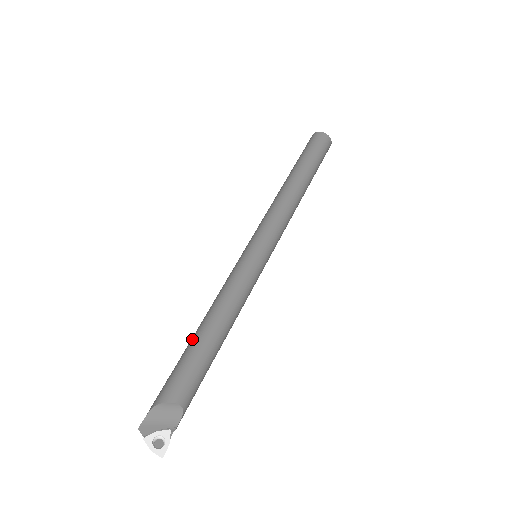
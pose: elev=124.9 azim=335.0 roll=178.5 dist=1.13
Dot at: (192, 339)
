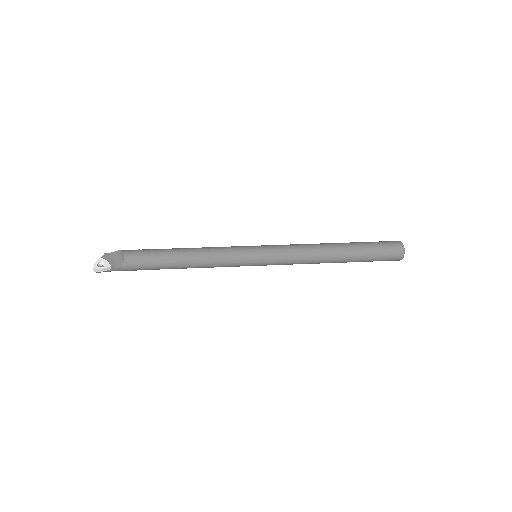
Dot at: occluded
